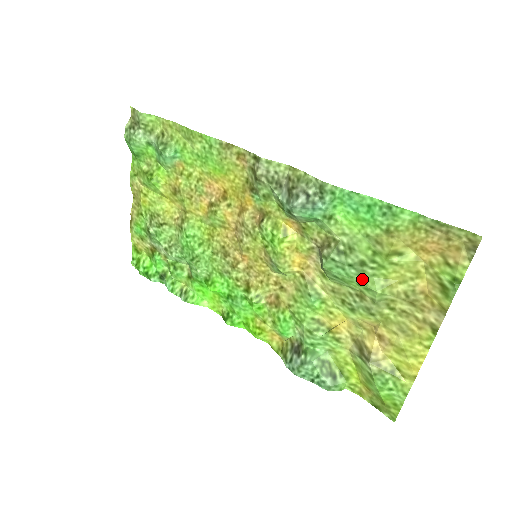
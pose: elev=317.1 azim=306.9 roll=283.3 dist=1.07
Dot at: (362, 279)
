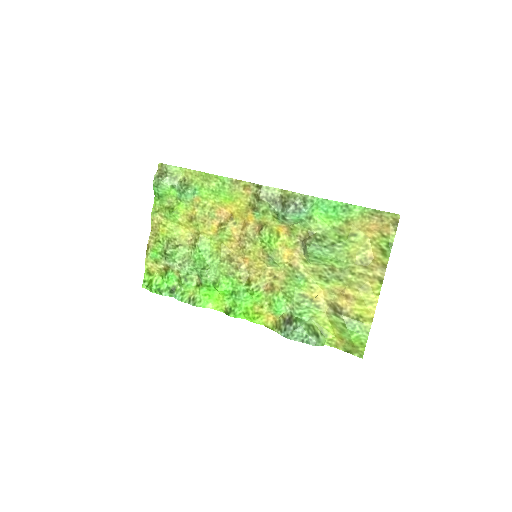
Dot at: (333, 255)
